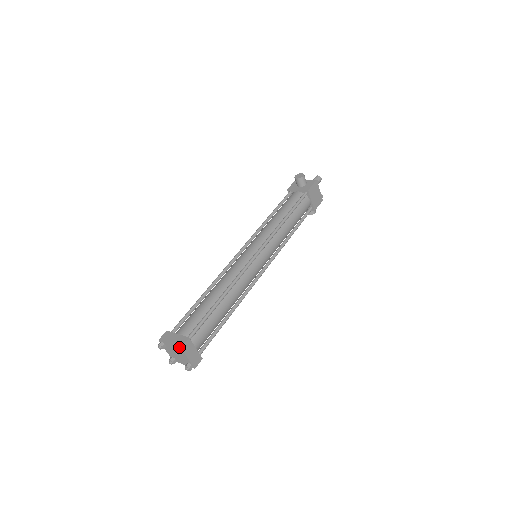
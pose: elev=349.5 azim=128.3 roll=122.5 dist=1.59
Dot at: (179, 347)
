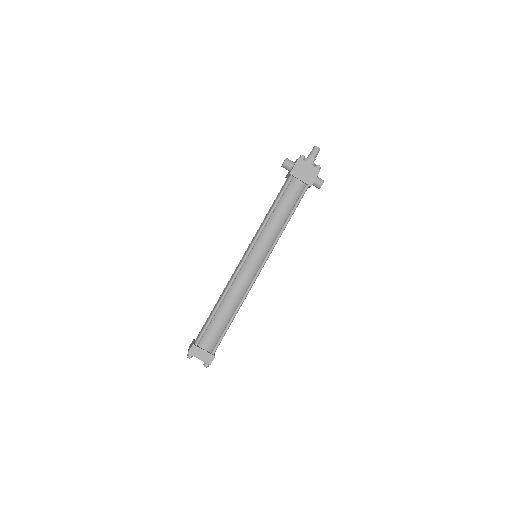
Dot at: (188, 352)
